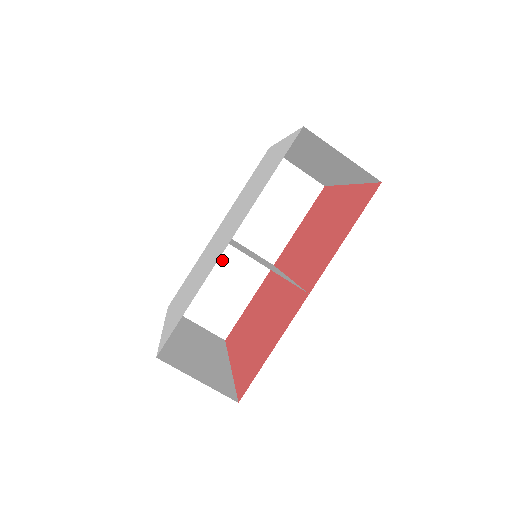
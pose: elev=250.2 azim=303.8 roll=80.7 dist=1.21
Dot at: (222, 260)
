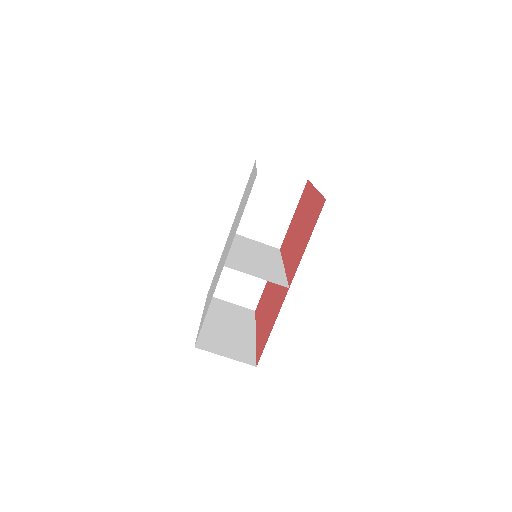
Dot at: occluded
